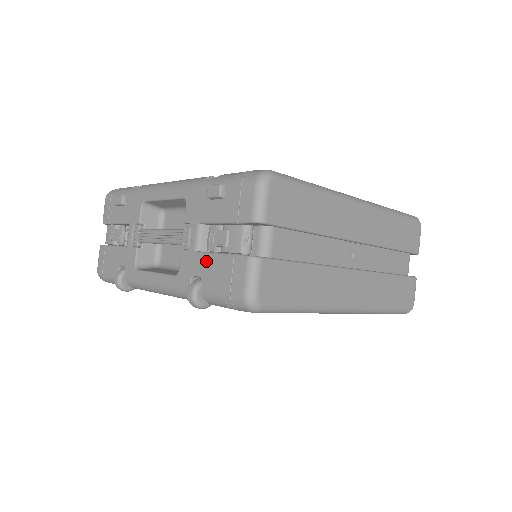
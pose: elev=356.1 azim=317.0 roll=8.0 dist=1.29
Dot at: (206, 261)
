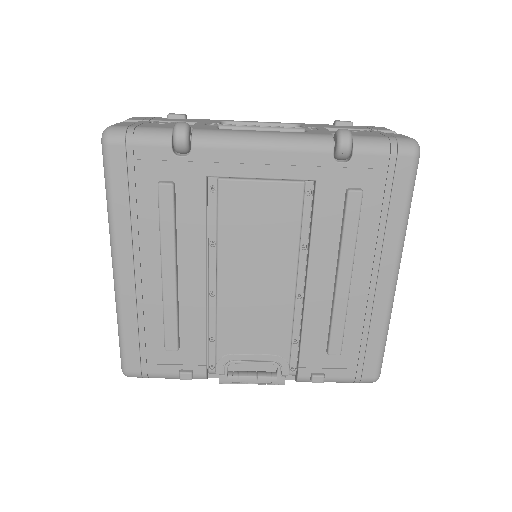
Dot at: occluded
